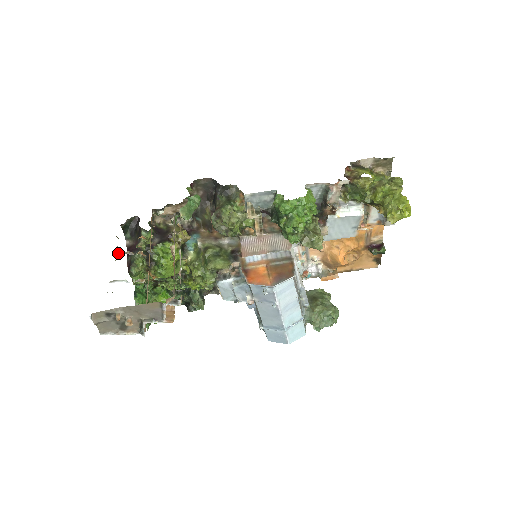
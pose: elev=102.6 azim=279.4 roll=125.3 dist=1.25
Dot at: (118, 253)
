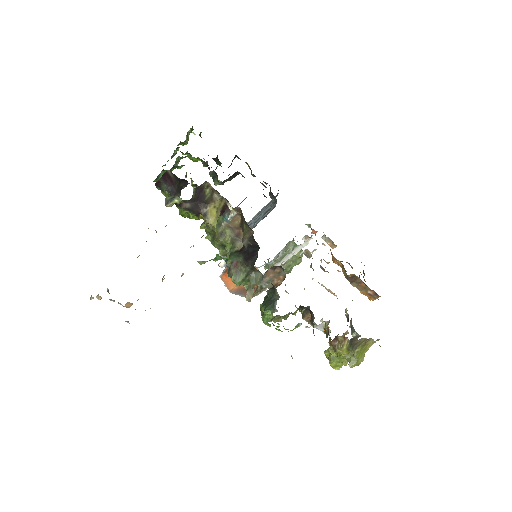
Dot at: occluded
